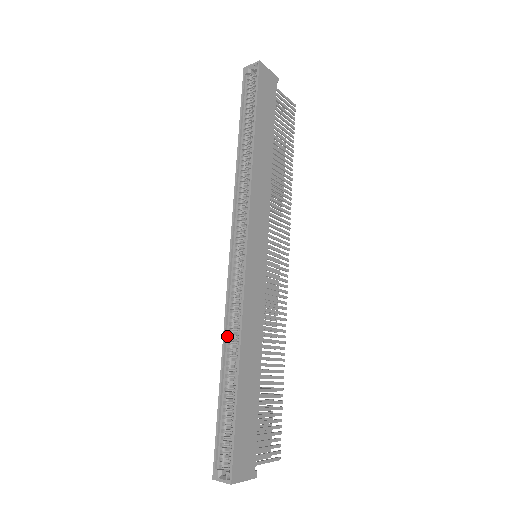
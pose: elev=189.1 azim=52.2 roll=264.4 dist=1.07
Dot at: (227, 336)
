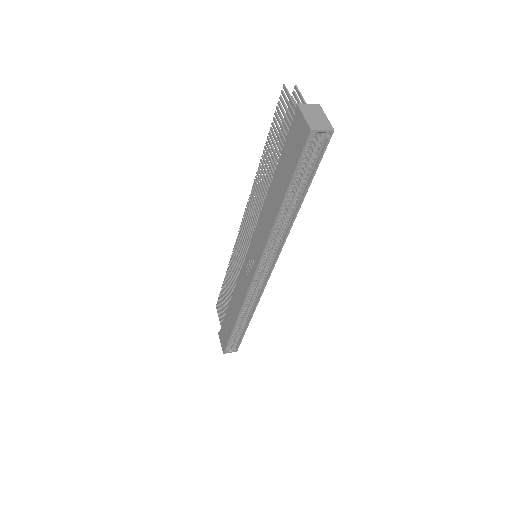
Dot at: (241, 311)
